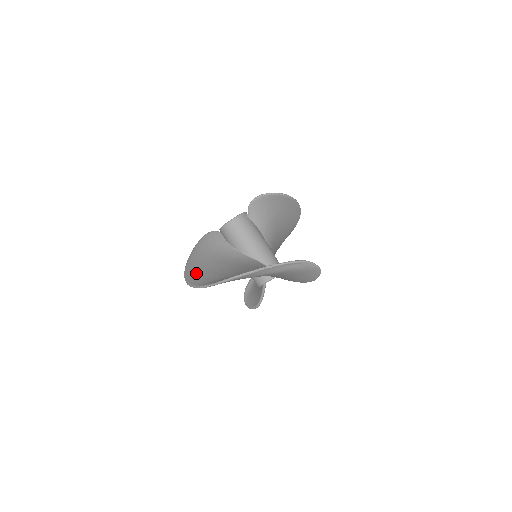
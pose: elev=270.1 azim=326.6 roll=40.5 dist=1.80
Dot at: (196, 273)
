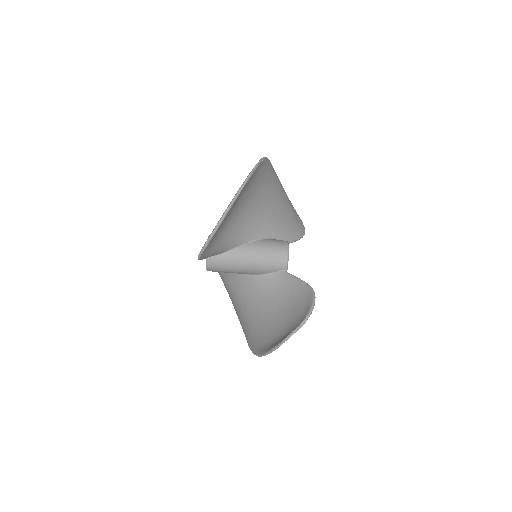
Dot at: occluded
